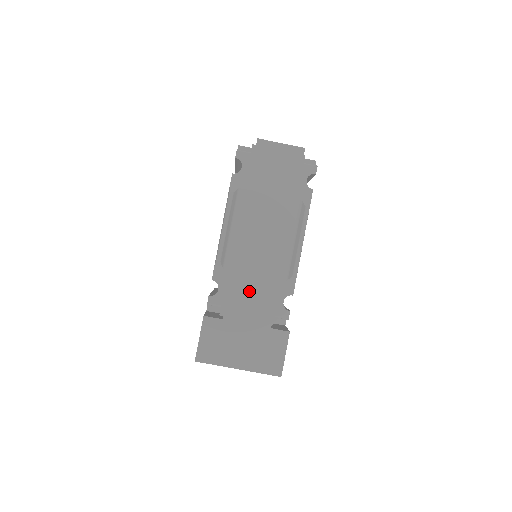
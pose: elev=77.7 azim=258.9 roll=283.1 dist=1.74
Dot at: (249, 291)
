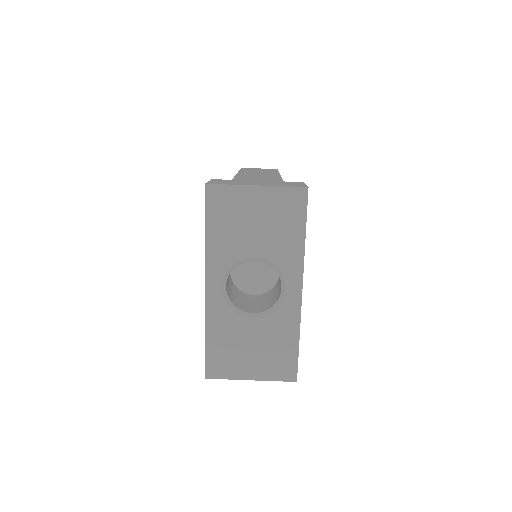
Dot at: occluded
